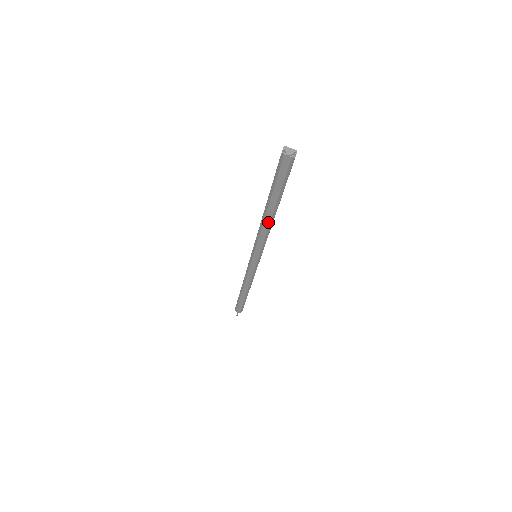
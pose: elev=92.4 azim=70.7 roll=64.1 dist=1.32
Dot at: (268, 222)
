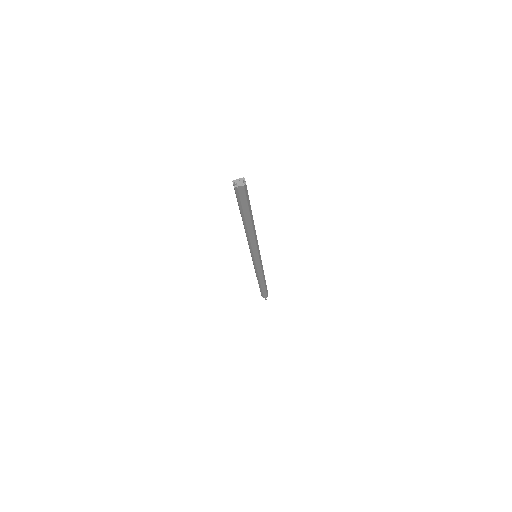
Dot at: (252, 232)
